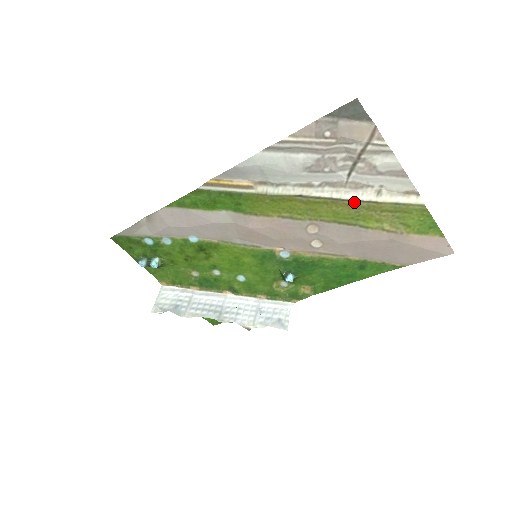
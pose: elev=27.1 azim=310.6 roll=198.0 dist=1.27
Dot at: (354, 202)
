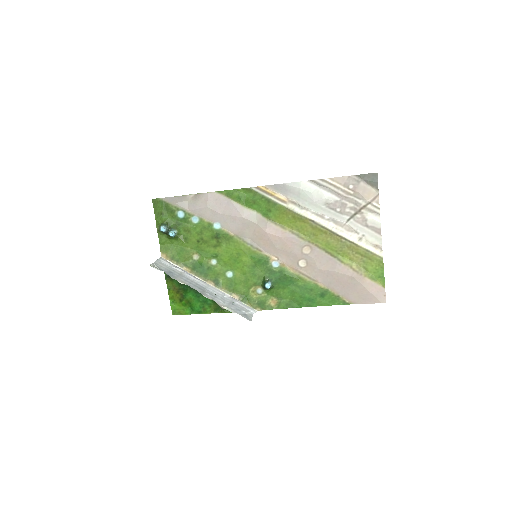
Dot at: (343, 239)
